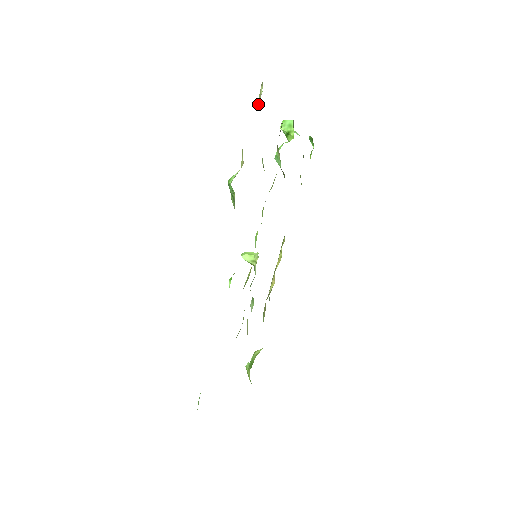
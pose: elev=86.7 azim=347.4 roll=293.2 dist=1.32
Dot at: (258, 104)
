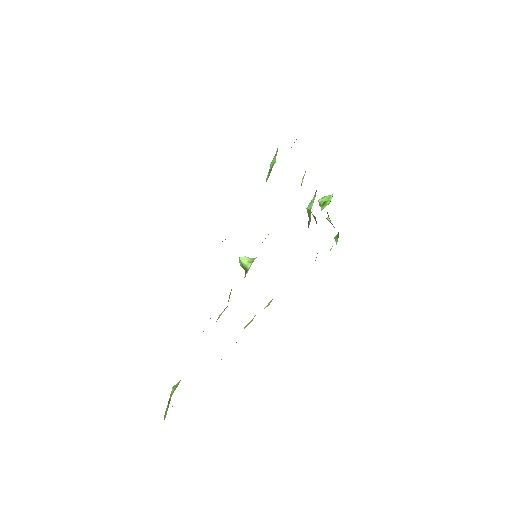
Dot at: occluded
